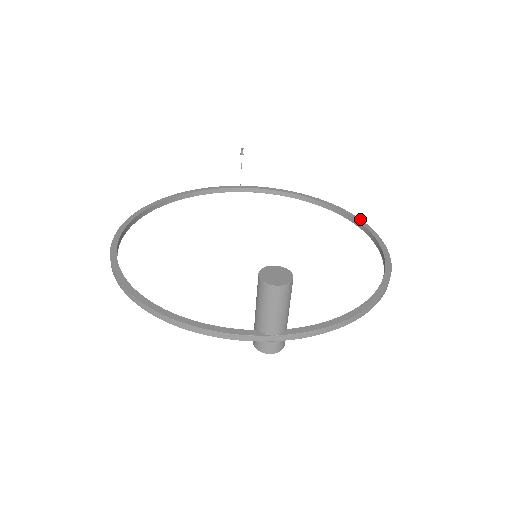
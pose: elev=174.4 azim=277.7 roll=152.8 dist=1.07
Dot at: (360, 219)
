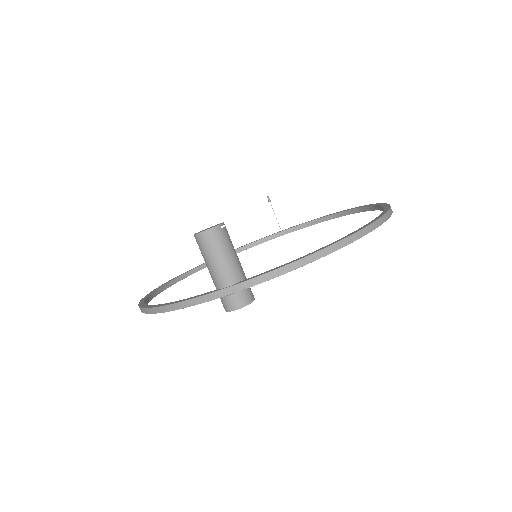
Dot at: (378, 203)
